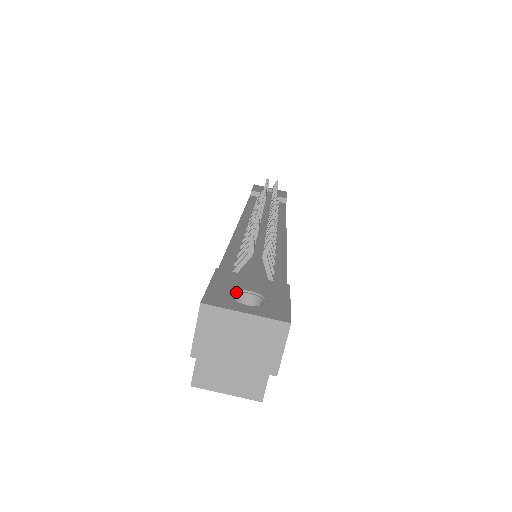
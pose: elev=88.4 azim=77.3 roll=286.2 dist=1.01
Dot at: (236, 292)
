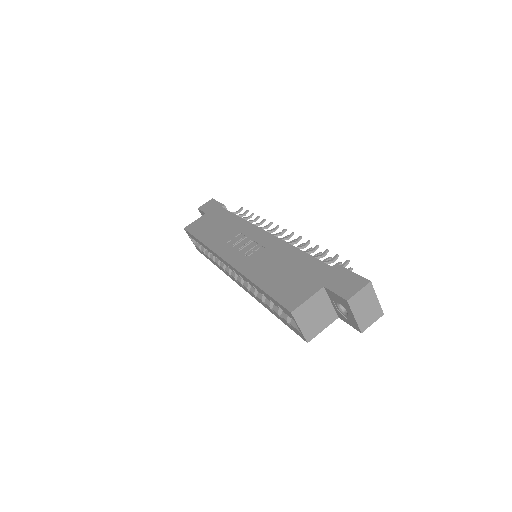
Dot at: occluded
